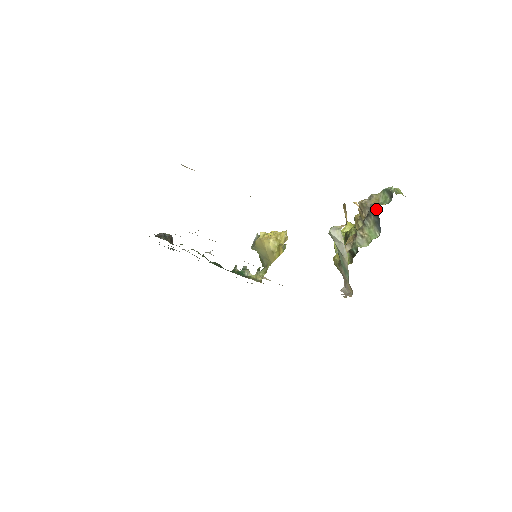
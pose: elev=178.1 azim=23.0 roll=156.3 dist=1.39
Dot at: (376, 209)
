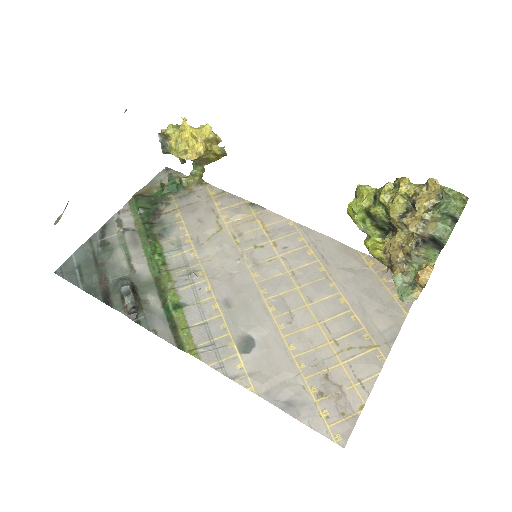
Dot at: (439, 242)
